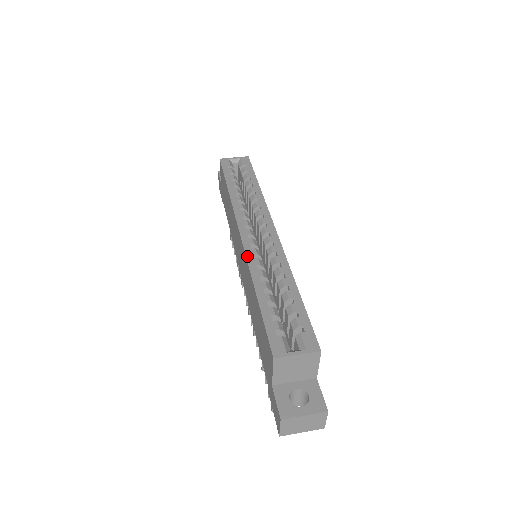
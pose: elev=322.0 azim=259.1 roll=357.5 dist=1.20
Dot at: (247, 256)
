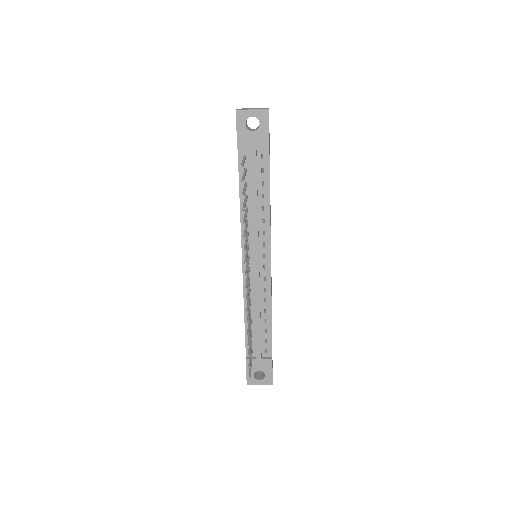
Dot at: occluded
